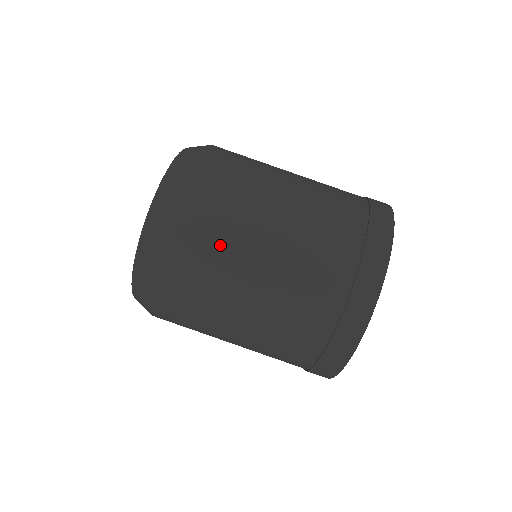
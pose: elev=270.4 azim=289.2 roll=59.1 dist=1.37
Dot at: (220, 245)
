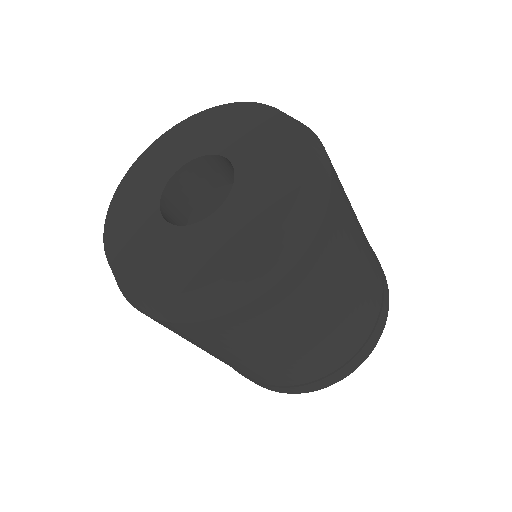
Dot at: occluded
